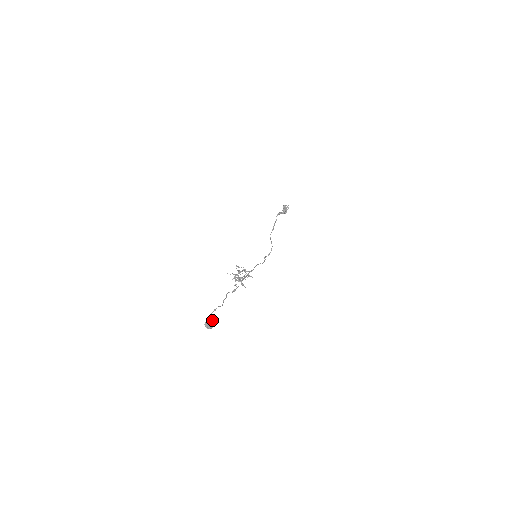
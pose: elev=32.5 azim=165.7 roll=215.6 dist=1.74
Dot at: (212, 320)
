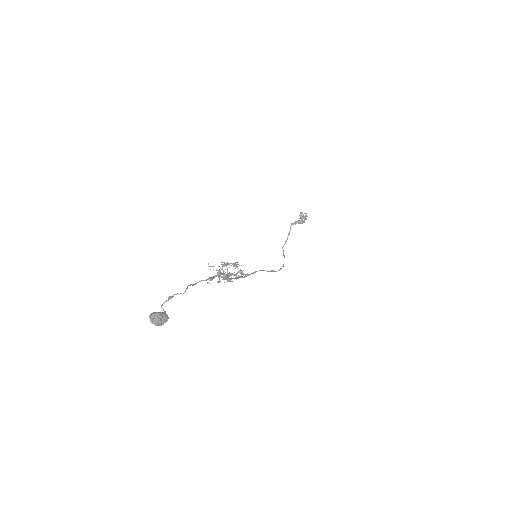
Dot at: (164, 312)
